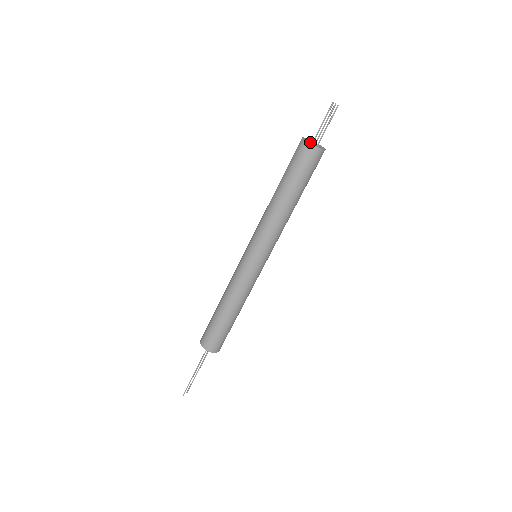
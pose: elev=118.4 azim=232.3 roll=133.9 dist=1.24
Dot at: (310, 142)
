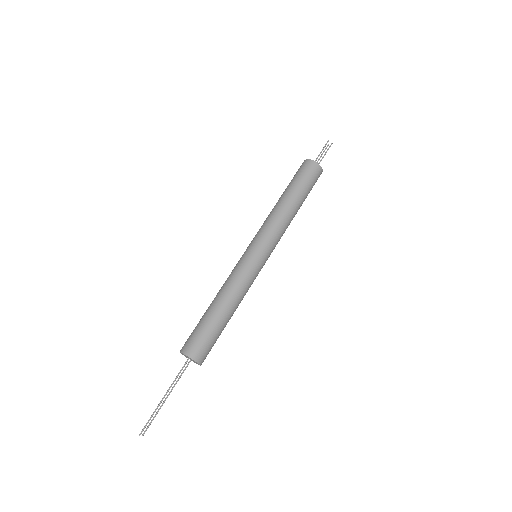
Dot at: (312, 163)
